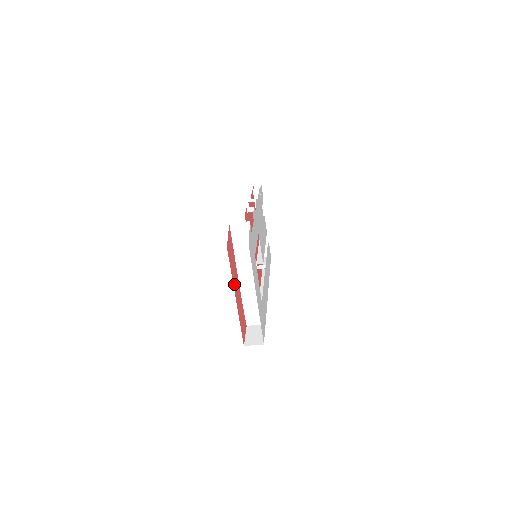
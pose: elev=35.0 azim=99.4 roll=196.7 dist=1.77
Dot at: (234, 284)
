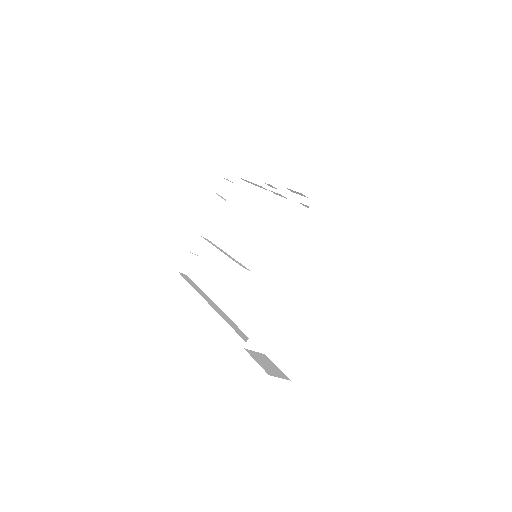
Dot at: occluded
